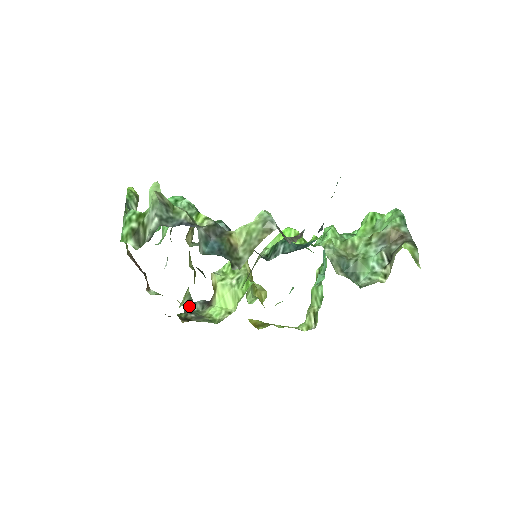
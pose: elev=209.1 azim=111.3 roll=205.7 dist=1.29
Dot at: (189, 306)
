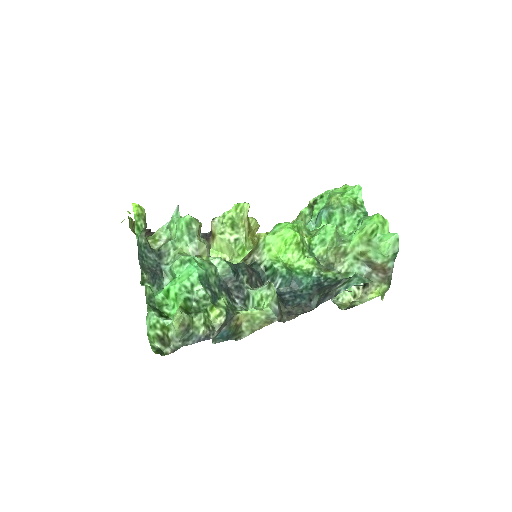
Dot at: occluded
